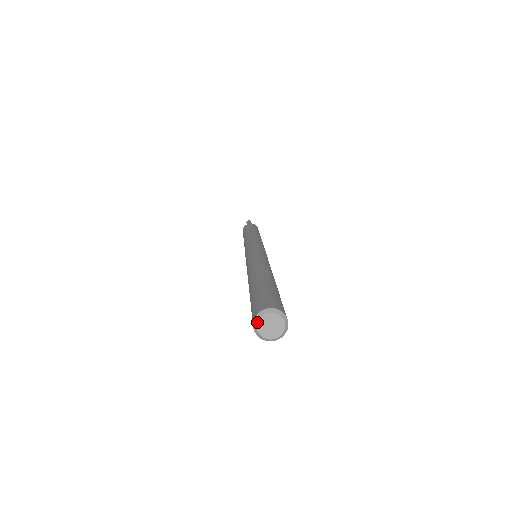
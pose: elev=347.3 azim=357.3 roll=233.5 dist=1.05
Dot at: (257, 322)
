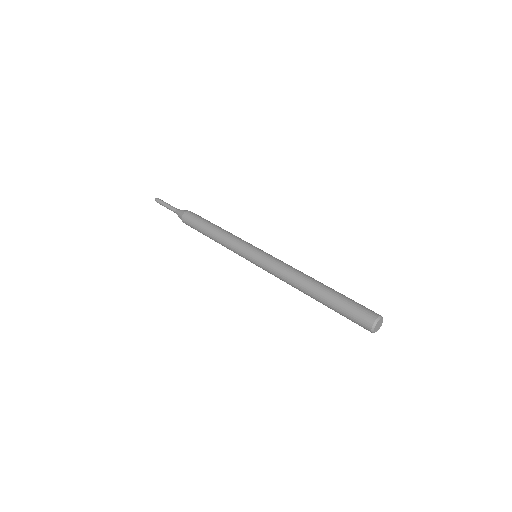
Dot at: (374, 331)
